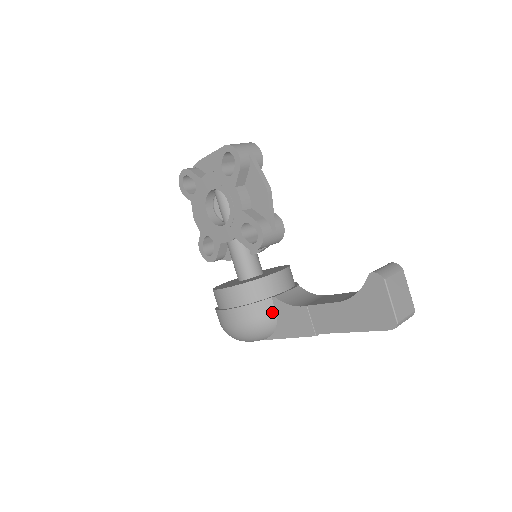
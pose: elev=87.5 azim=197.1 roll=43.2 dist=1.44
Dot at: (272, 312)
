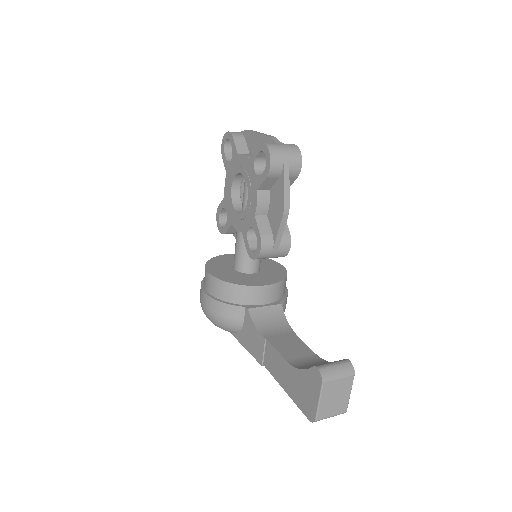
Dot at: (240, 319)
